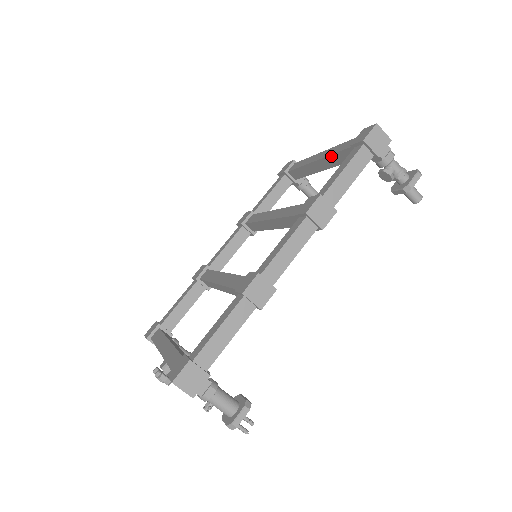
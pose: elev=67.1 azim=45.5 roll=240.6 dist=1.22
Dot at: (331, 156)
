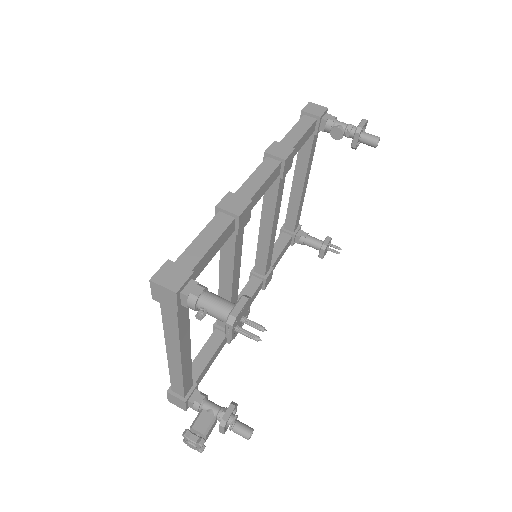
Dot at: (297, 163)
